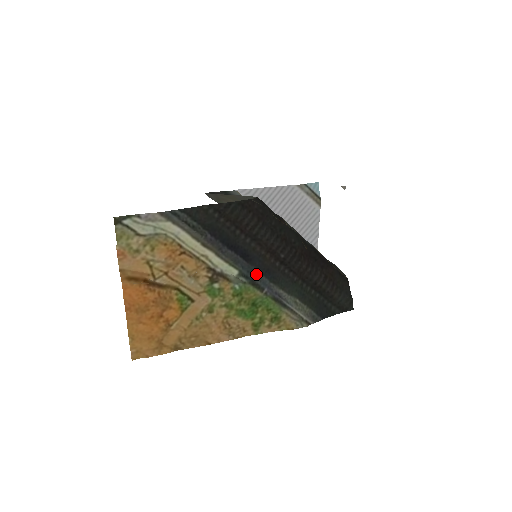
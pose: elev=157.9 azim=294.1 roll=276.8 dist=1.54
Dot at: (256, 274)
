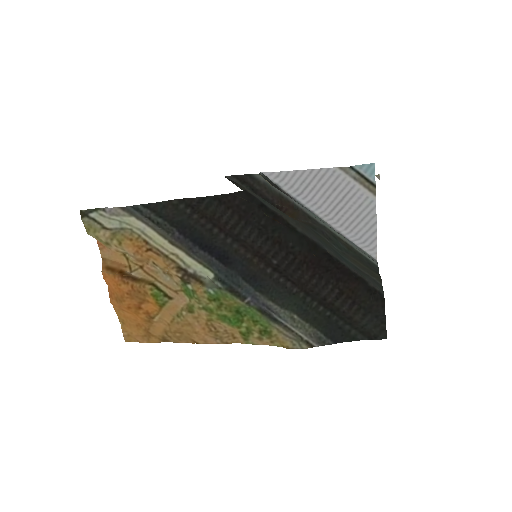
Dot at: (237, 280)
